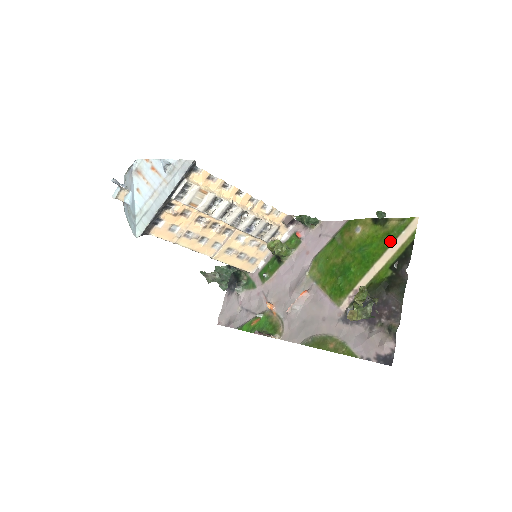
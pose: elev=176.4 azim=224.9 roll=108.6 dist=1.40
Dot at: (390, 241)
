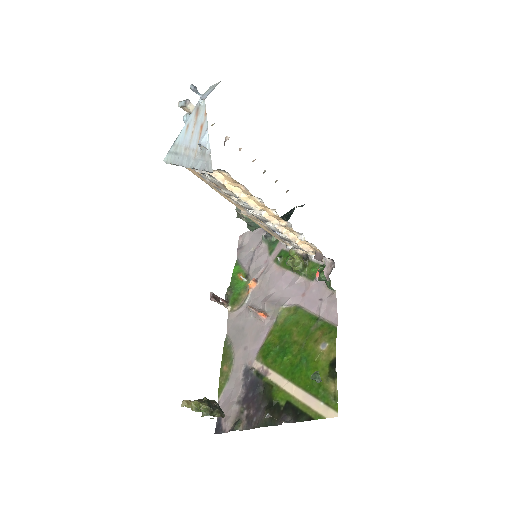
Dot at: (312, 391)
